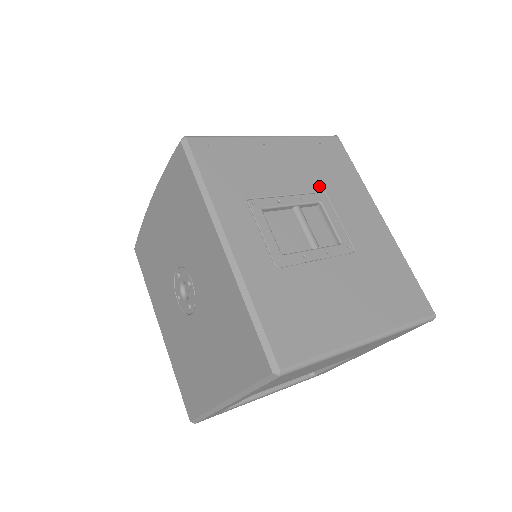
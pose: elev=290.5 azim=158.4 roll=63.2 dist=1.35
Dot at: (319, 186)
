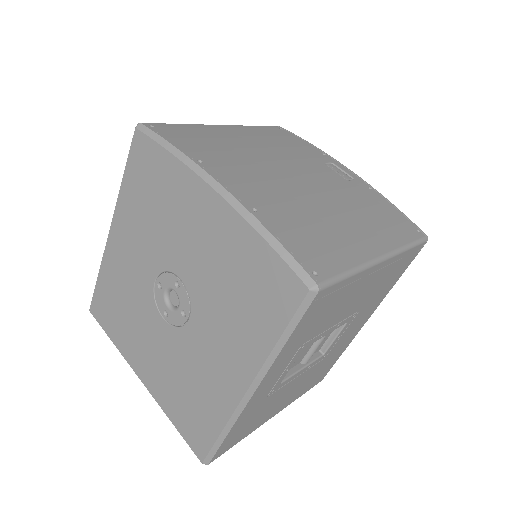
Dot at: (362, 306)
